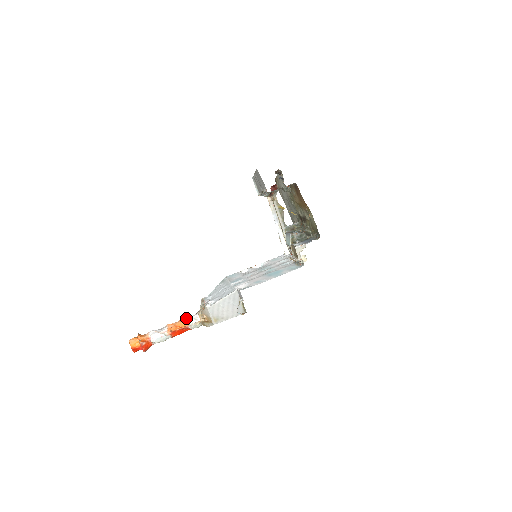
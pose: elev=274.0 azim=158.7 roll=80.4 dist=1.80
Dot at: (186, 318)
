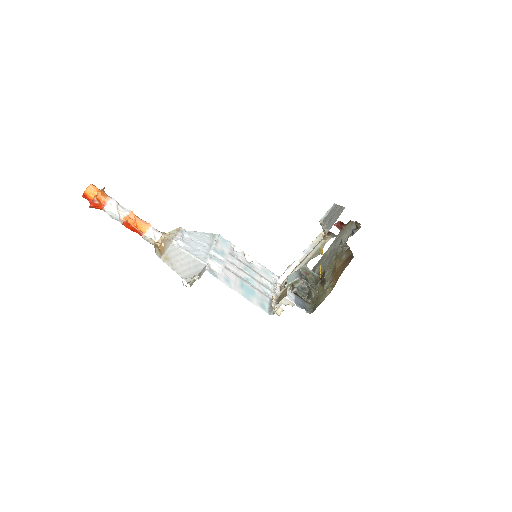
Dot at: (150, 226)
